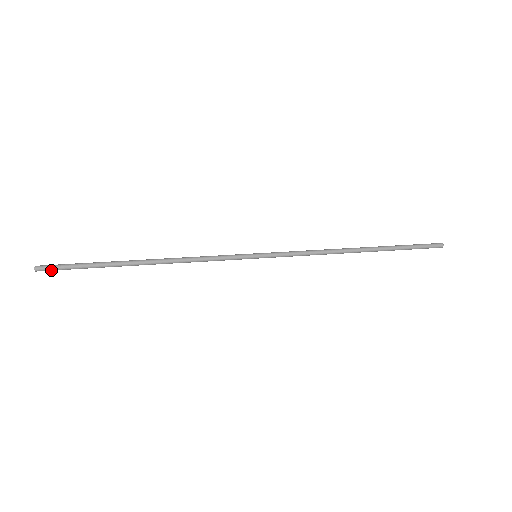
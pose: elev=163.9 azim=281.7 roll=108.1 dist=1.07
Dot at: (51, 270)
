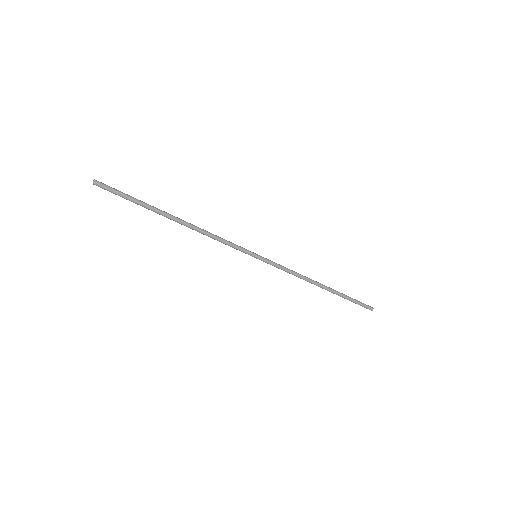
Dot at: (106, 189)
